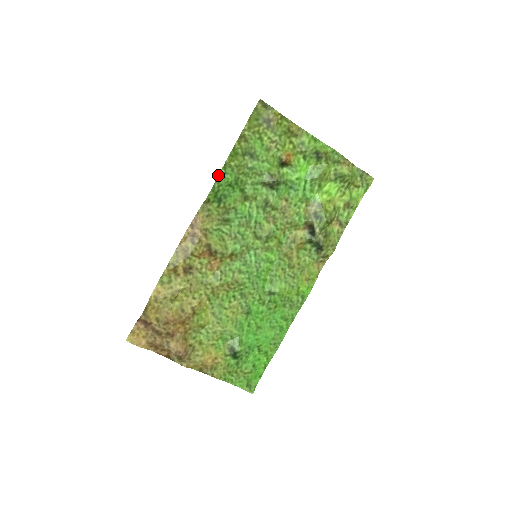
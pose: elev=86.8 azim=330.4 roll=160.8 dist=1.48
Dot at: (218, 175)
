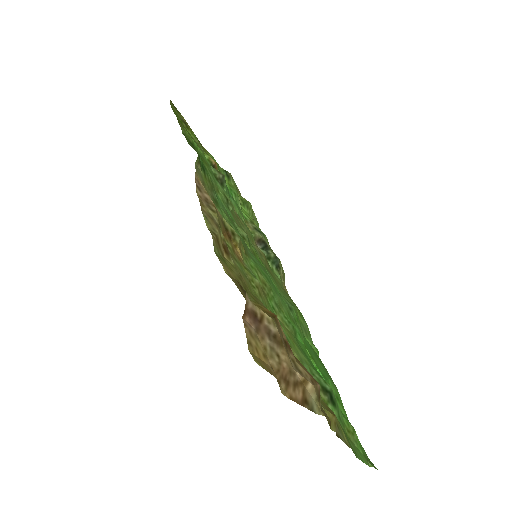
Dot at: (188, 140)
